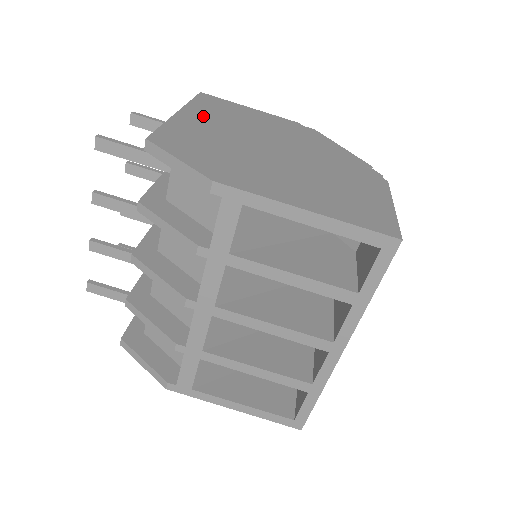
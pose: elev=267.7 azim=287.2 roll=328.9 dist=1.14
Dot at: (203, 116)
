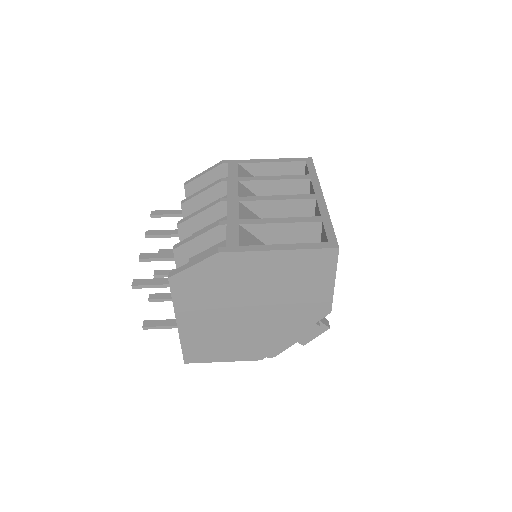
Dot at: occluded
